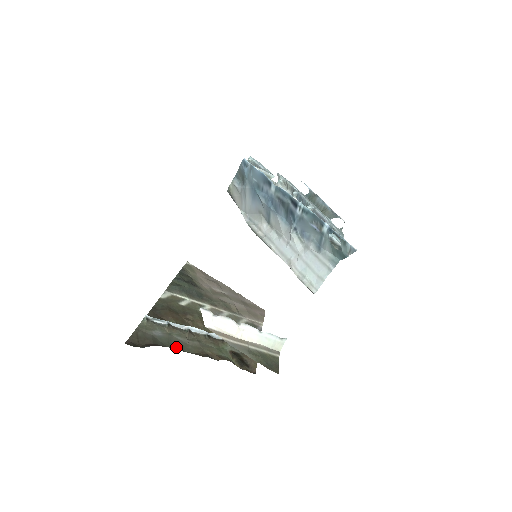
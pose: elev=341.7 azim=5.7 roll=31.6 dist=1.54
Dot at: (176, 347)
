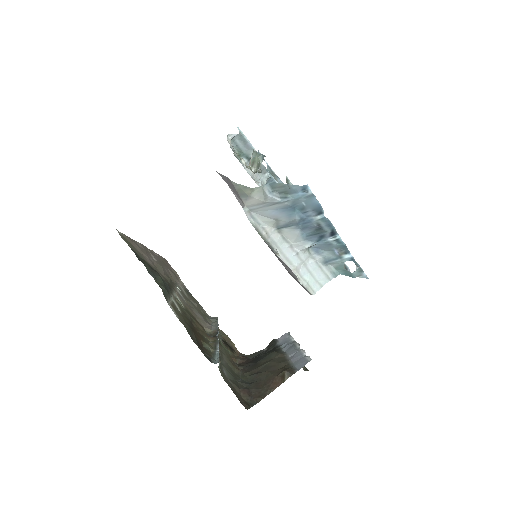
Dot at: (235, 376)
